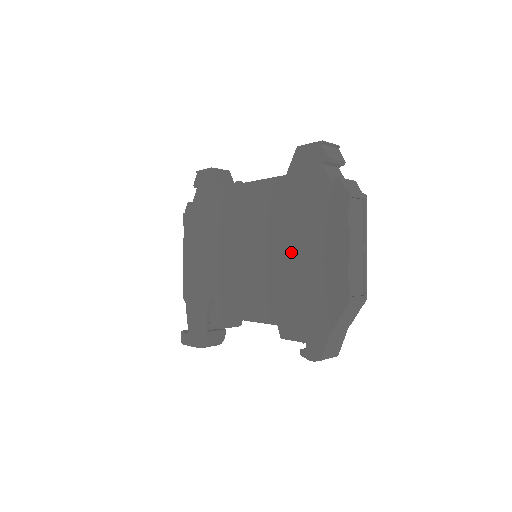
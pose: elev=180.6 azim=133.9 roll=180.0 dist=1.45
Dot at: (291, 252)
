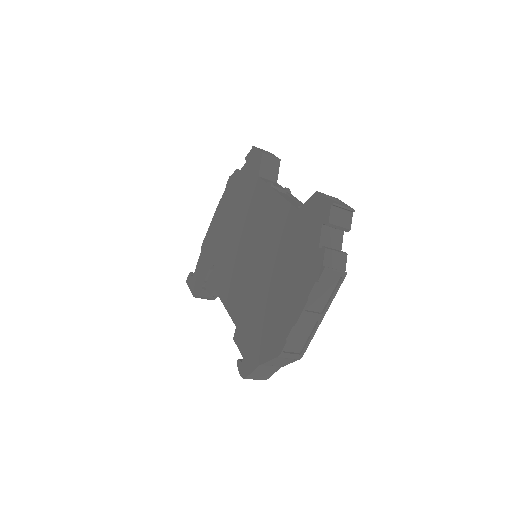
Dot at: (269, 279)
